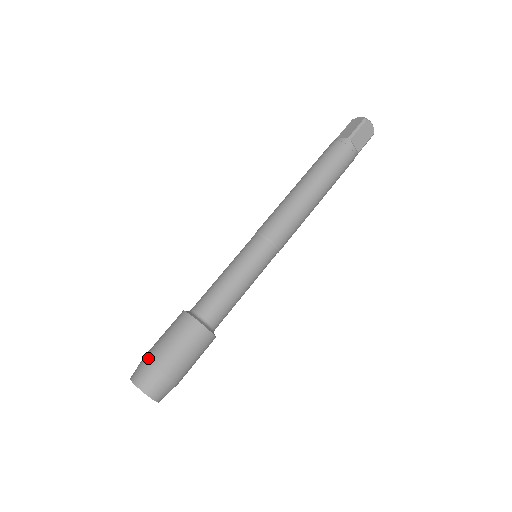
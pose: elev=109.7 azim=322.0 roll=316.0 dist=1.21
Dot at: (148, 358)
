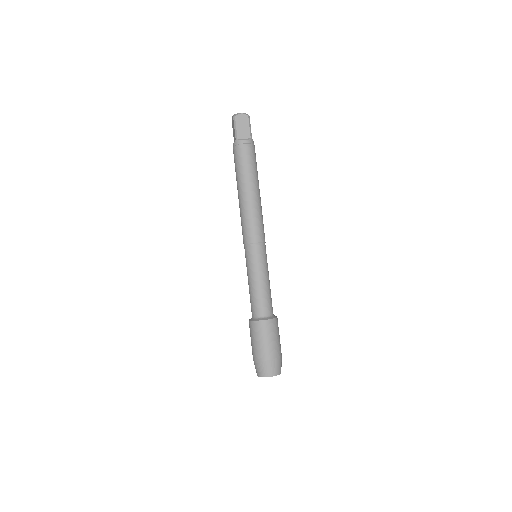
Dot at: (272, 359)
